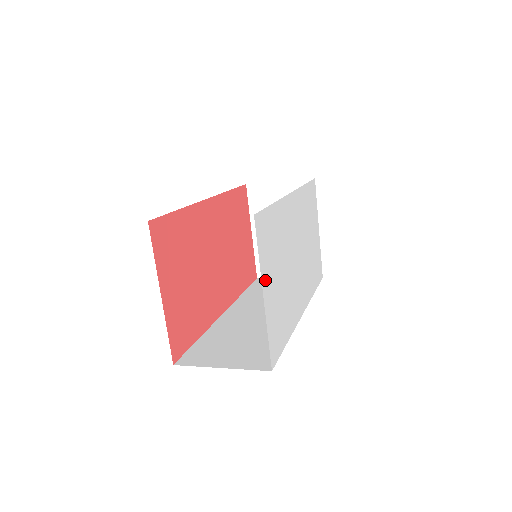
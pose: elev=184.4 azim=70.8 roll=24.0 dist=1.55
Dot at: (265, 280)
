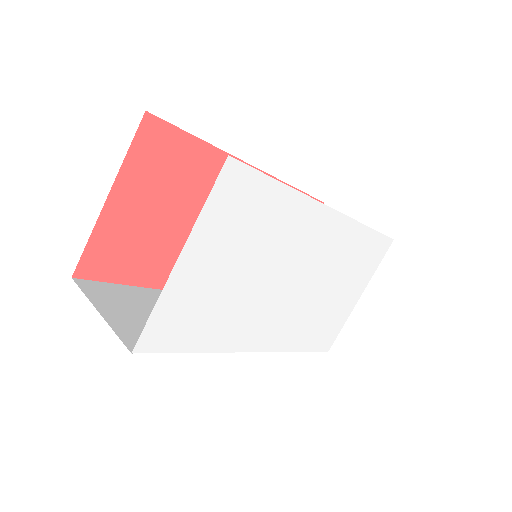
Dot at: (197, 245)
